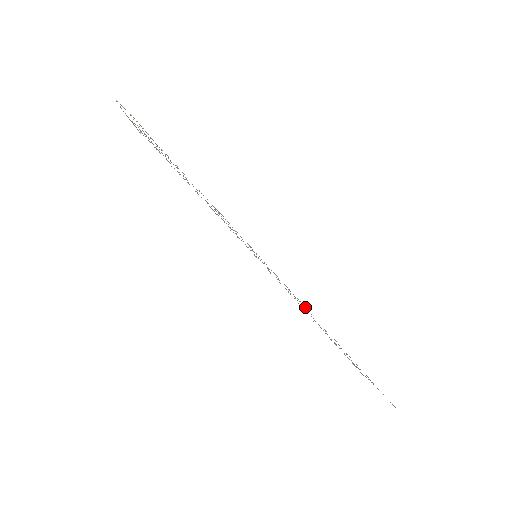
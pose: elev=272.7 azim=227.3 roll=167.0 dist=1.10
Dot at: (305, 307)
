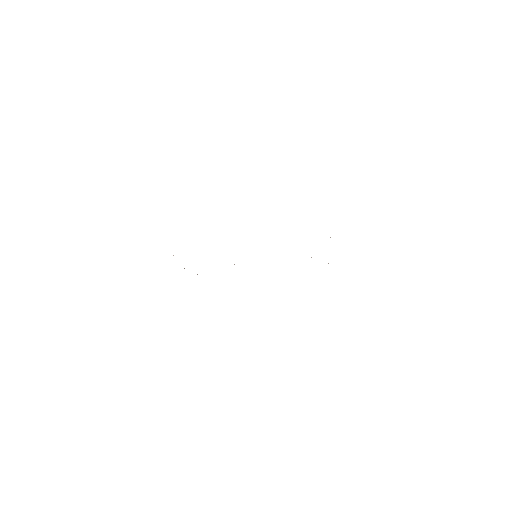
Dot at: occluded
